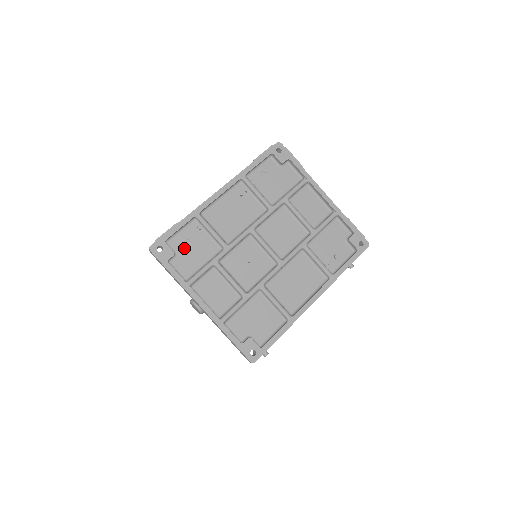
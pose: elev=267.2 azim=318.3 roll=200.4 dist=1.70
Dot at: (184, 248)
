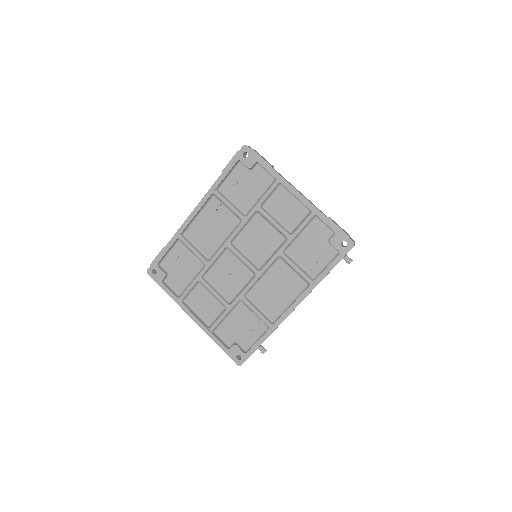
Dot at: (175, 267)
